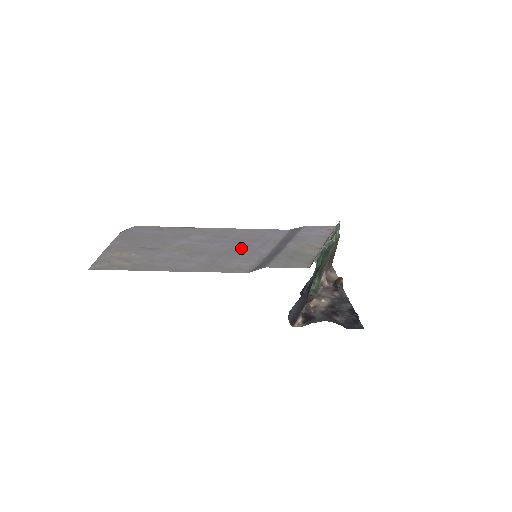
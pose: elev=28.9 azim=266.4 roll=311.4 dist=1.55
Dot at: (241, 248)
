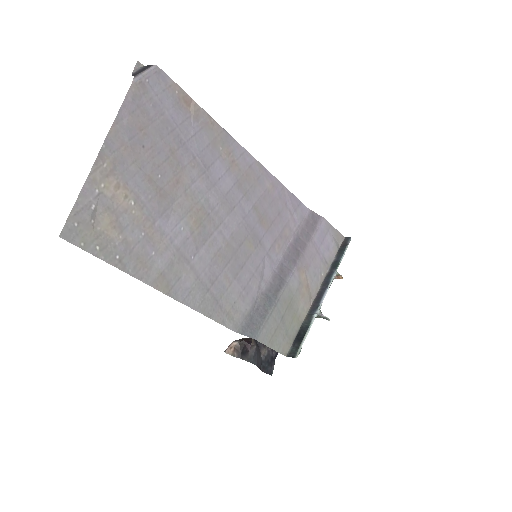
Dot at: (251, 247)
